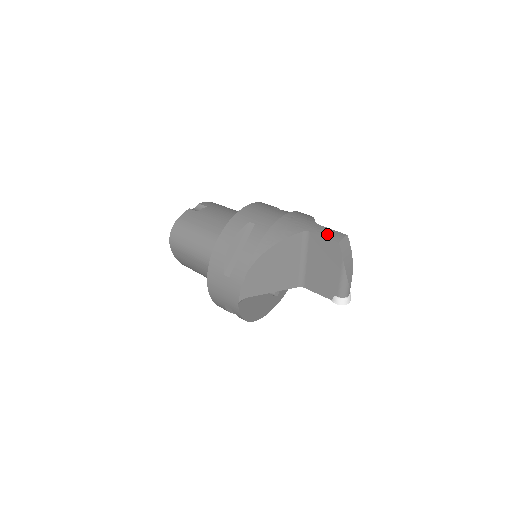
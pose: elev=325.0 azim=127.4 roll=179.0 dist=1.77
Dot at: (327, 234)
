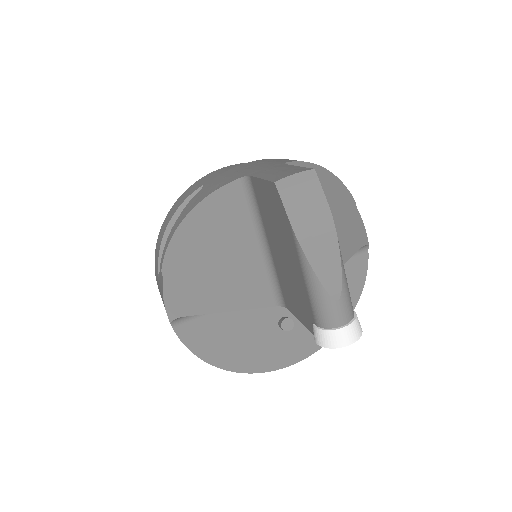
Dot at: (273, 173)
